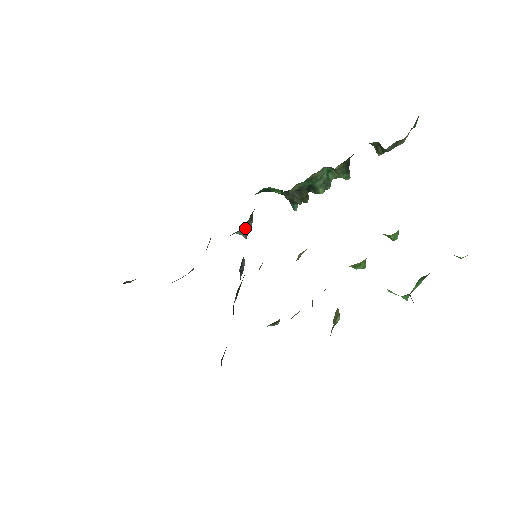
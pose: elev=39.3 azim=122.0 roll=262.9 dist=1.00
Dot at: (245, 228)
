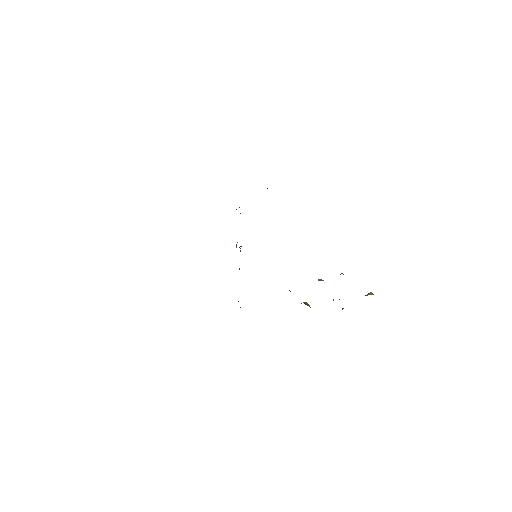
Dot at: occluded
